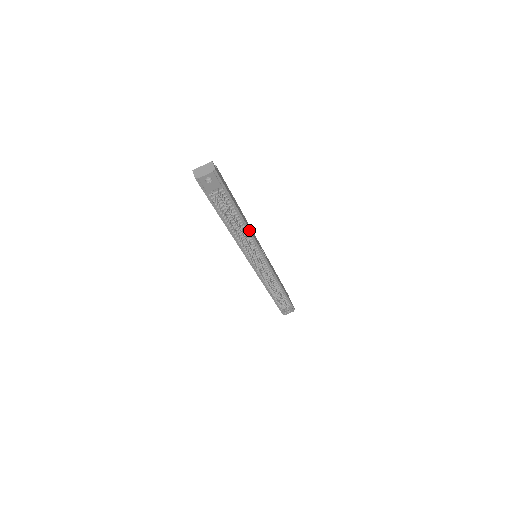
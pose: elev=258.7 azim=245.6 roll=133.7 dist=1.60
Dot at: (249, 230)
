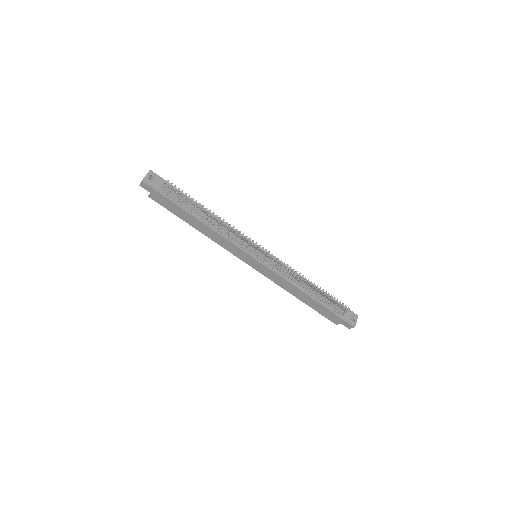
Dot at: (221, 220)
